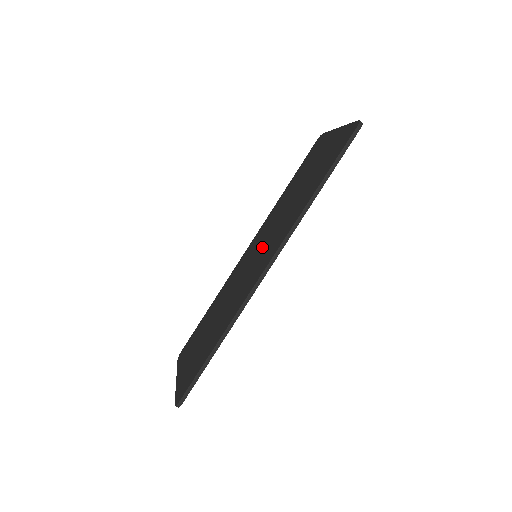
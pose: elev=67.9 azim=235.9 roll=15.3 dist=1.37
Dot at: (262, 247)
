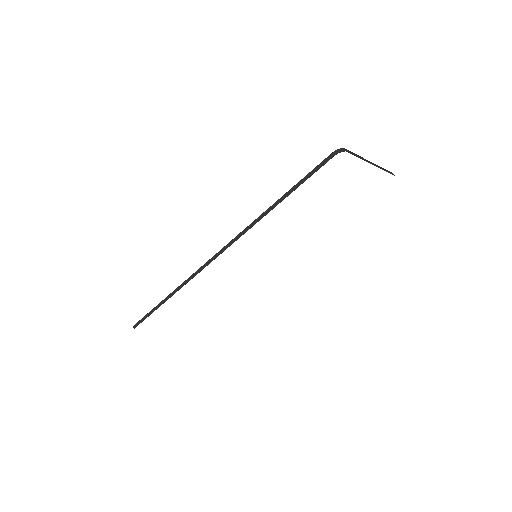
Dot at: occluded
